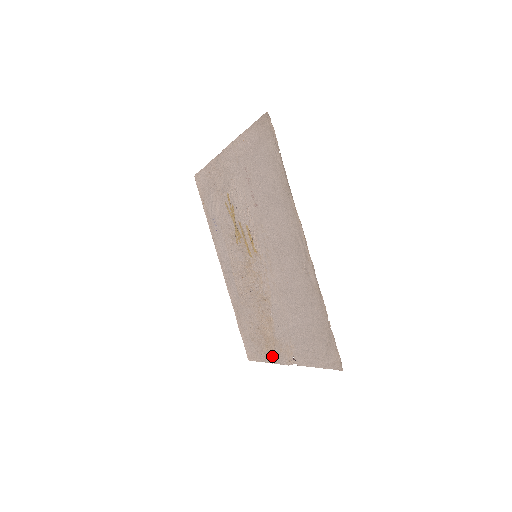
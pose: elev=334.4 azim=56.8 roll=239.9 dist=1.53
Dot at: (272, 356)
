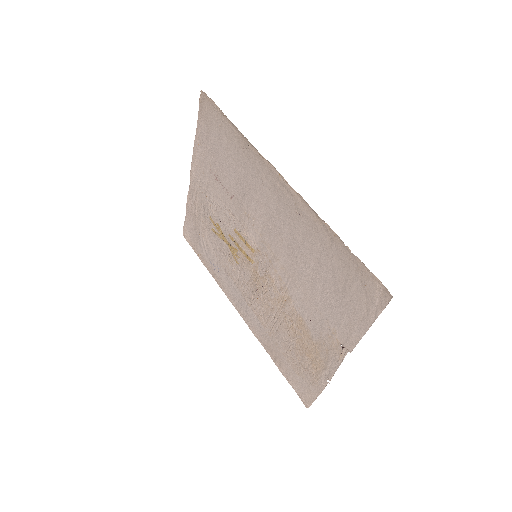
Dot at: (323, 372)
